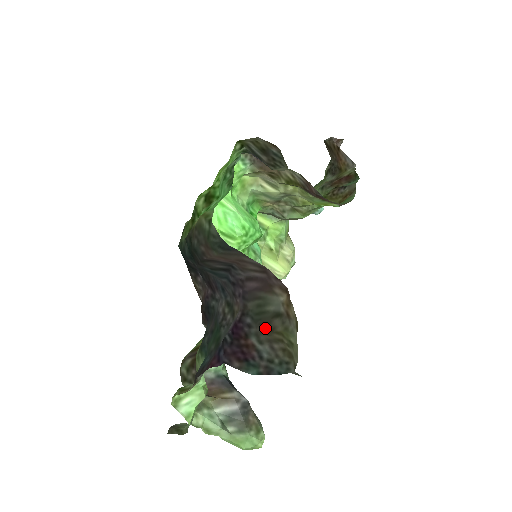
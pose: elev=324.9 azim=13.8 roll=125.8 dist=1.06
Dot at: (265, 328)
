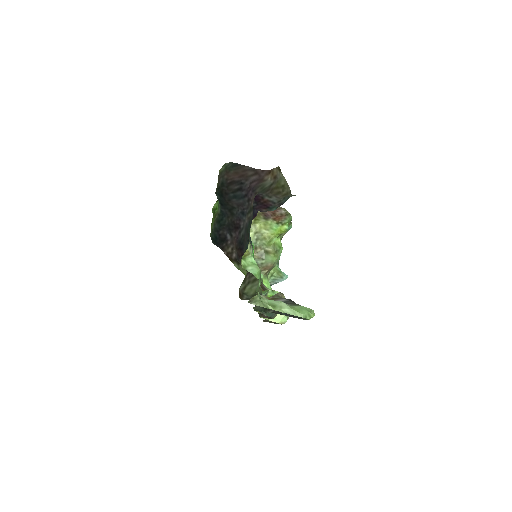
Dot at: (269, 191)
